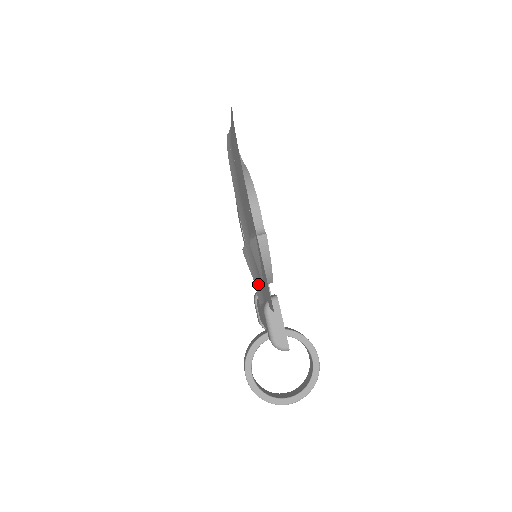
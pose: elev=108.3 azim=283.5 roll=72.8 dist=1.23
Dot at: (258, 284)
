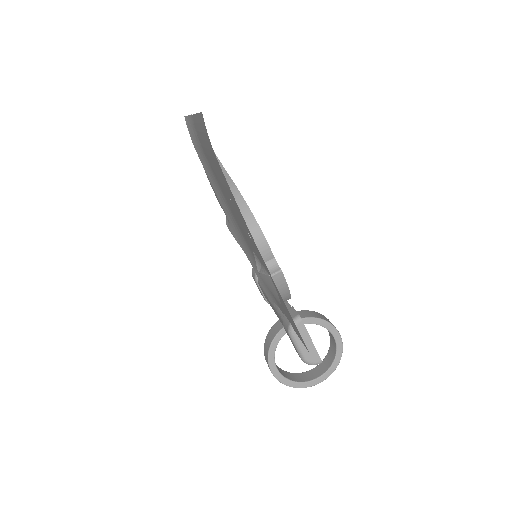
Dot at: (265, 286)
